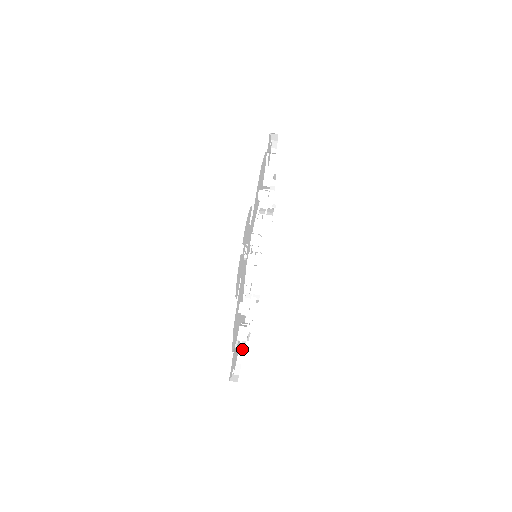
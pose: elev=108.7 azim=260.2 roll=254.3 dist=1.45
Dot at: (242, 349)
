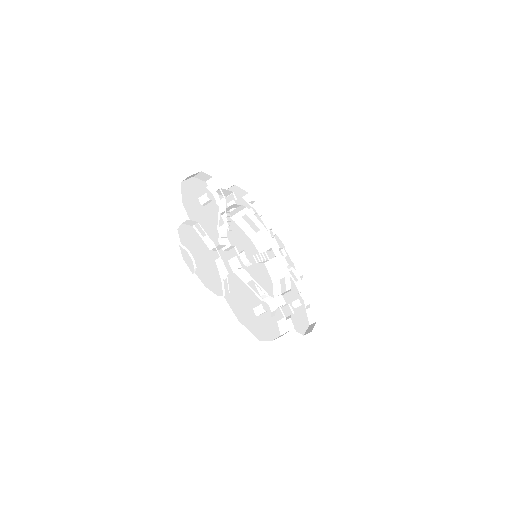
Dot at: (300, 281)
